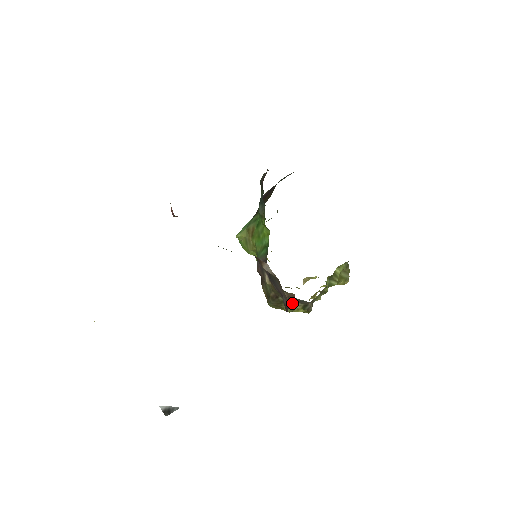
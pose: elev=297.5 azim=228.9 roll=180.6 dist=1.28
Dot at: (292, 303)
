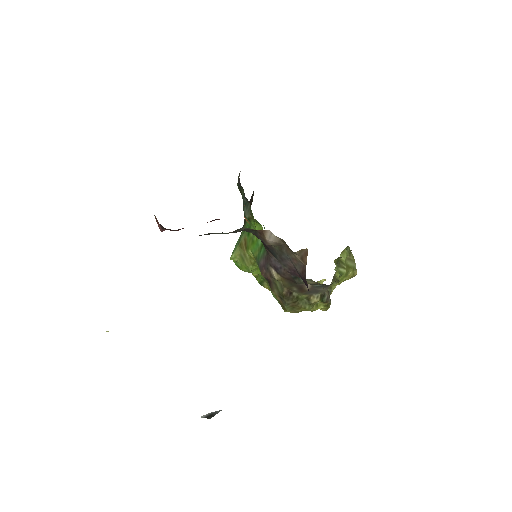
Dot at: (308, 297)
